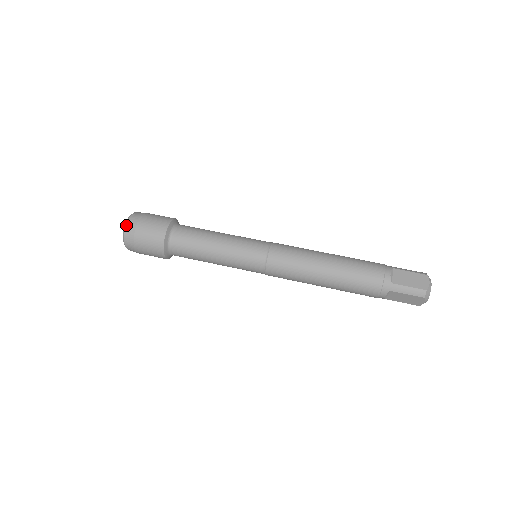
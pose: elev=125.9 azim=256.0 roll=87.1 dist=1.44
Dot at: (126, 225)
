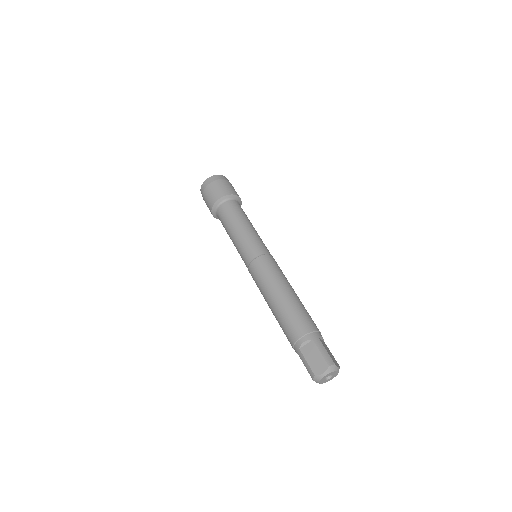
Dot at: (203, 183)
